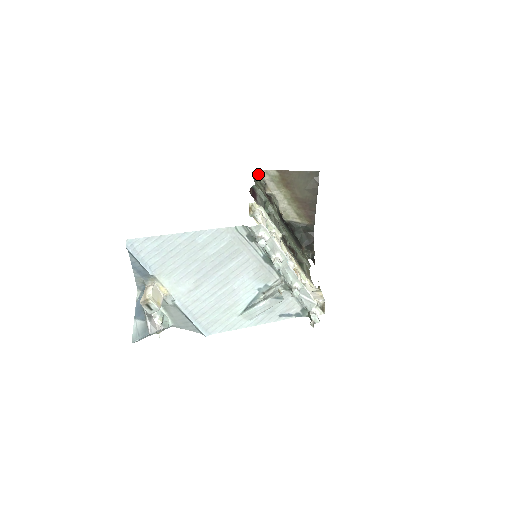
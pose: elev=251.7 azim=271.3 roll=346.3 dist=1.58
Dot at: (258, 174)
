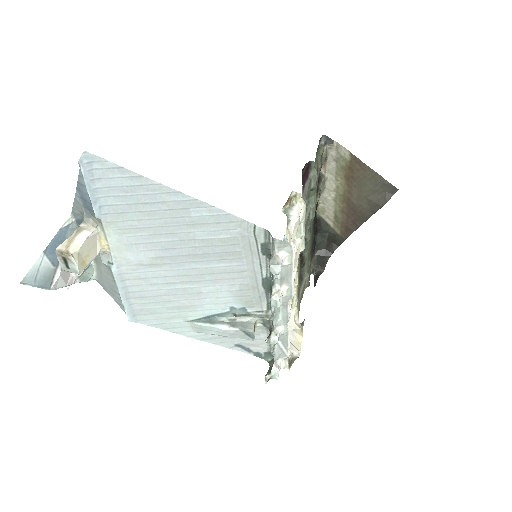
Dot at: (326, 142)
